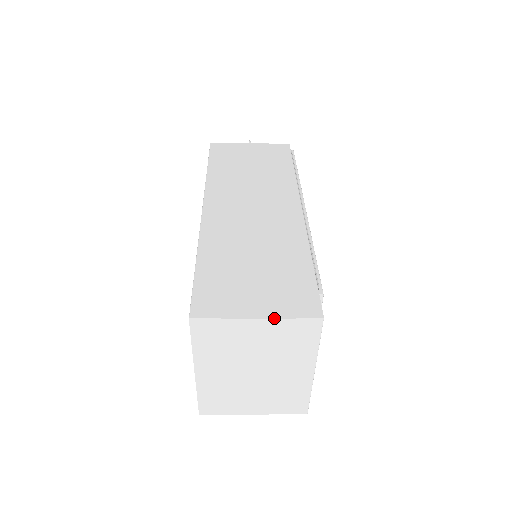
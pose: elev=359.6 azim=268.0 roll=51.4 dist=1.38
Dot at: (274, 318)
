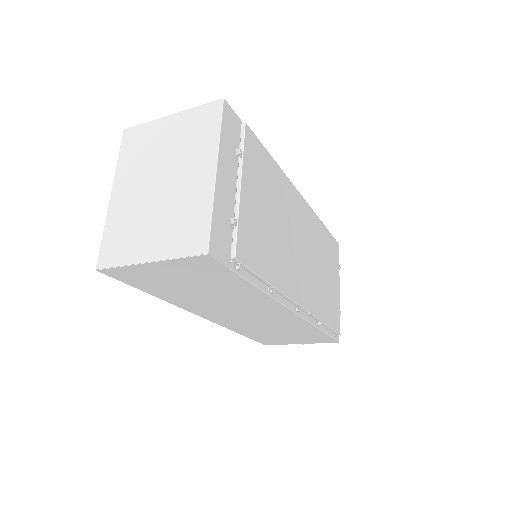
Dot at: (184, 110)
